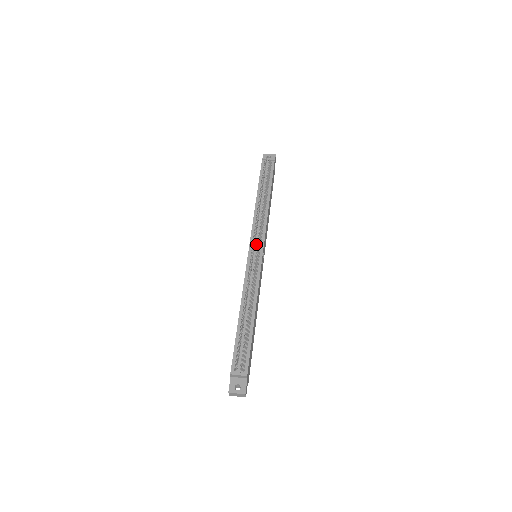
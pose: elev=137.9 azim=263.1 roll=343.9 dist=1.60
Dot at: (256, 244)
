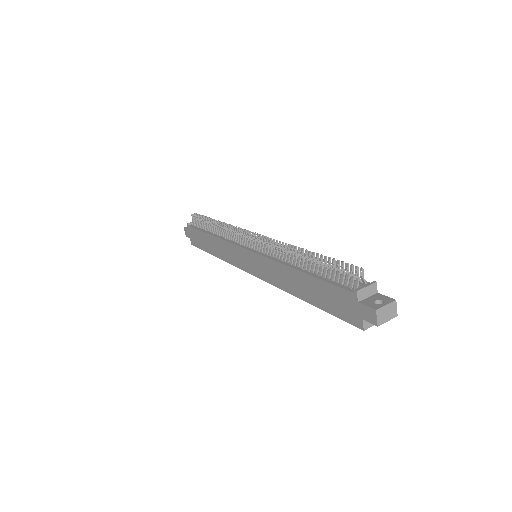
Dot at: (248, 242)
